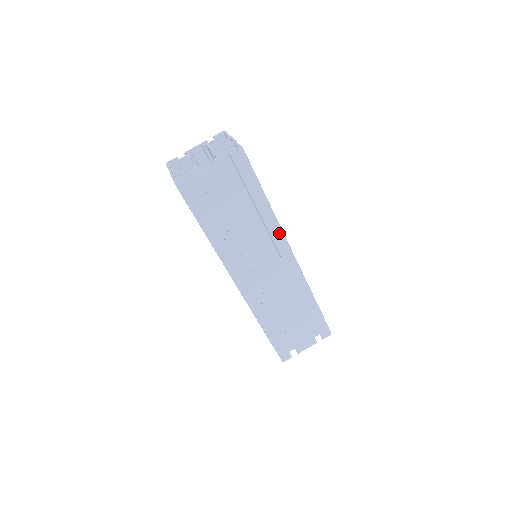
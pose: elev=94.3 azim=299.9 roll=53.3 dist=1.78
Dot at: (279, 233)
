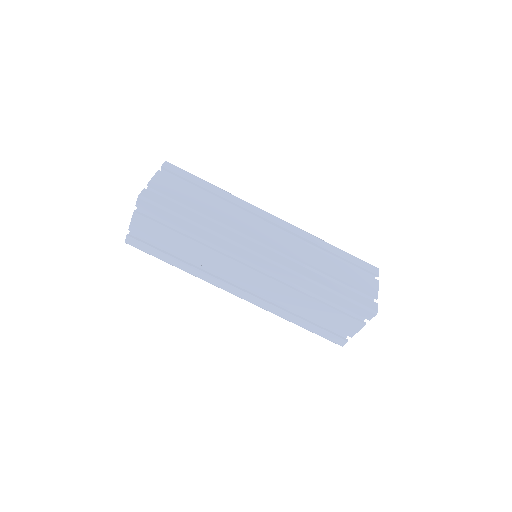
Dot at: (248, 204)
